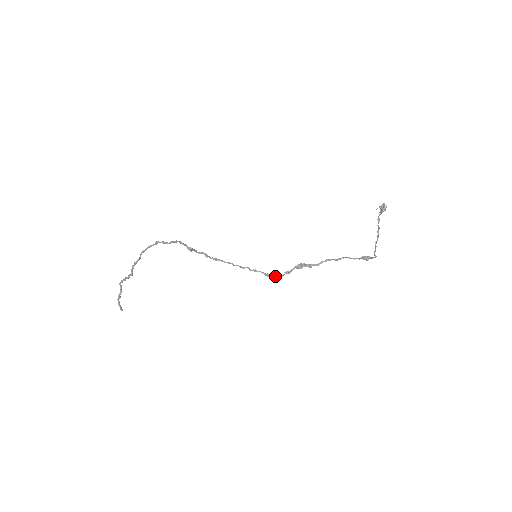
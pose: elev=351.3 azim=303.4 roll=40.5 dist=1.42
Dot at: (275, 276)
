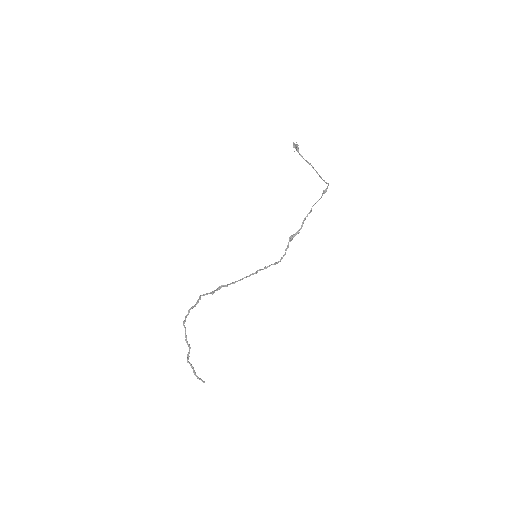
Dot at: (281, 258)
